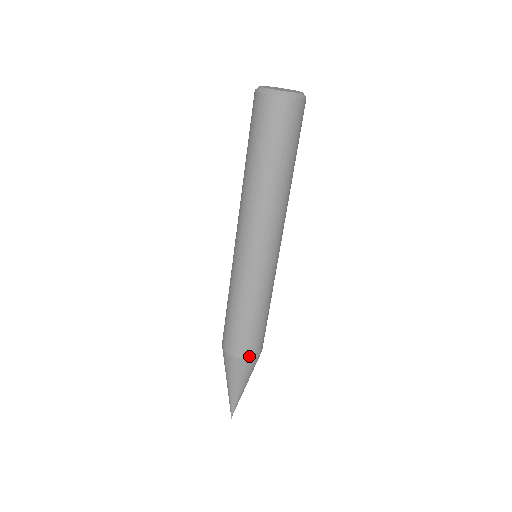
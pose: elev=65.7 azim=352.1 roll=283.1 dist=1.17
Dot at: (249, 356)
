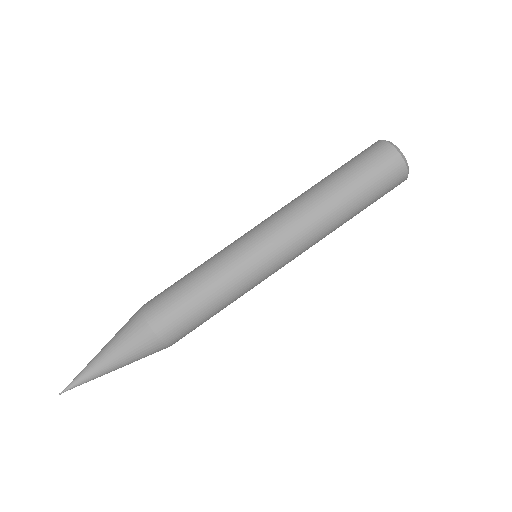
Dot at: (152, 323)
